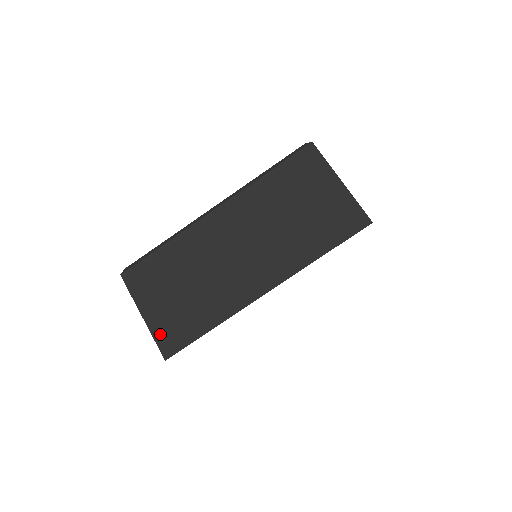
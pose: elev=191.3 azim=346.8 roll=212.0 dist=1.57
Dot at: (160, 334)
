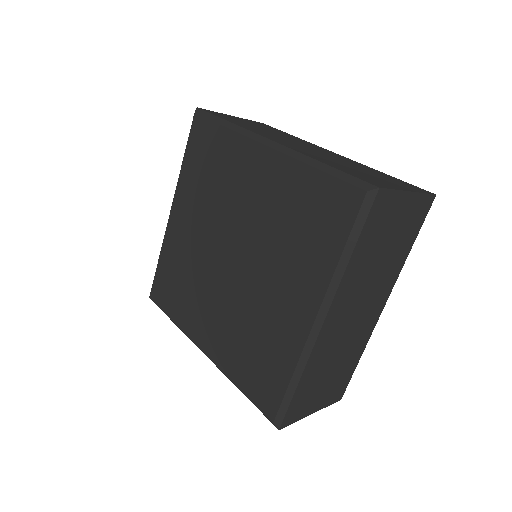
Dot at: (330, 401)
